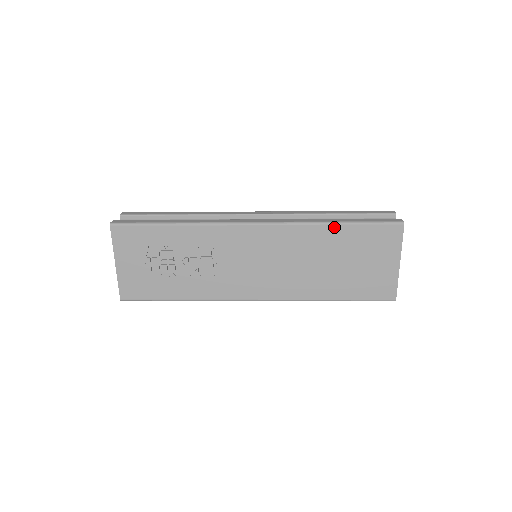
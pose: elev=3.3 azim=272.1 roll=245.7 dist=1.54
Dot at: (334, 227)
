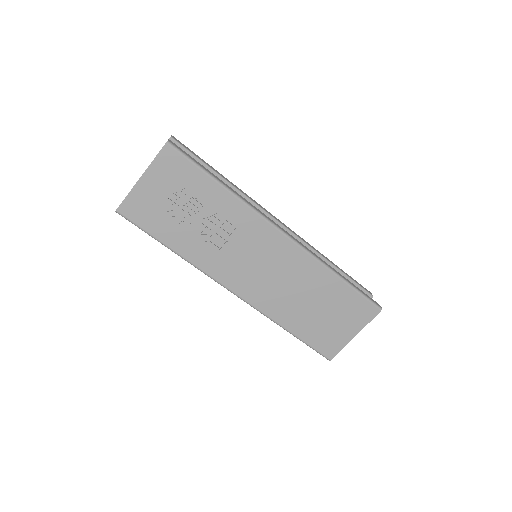
Dot at: (336, 279)
